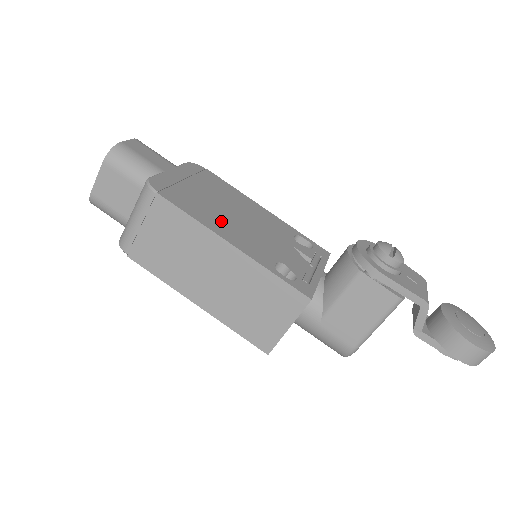
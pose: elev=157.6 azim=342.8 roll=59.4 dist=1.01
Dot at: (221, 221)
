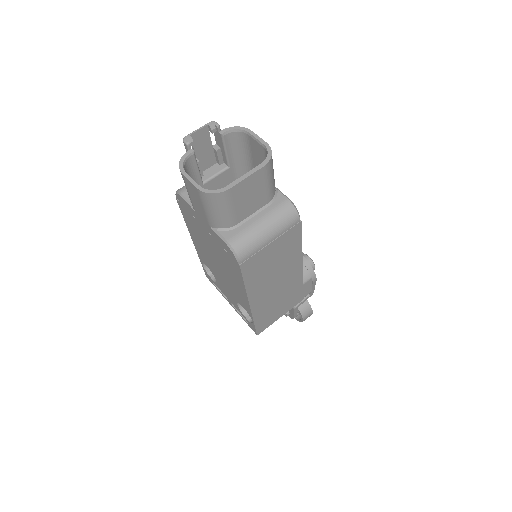
Dot at: occluded
